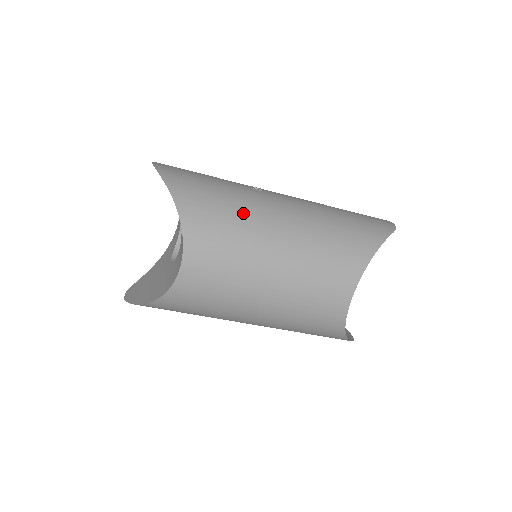
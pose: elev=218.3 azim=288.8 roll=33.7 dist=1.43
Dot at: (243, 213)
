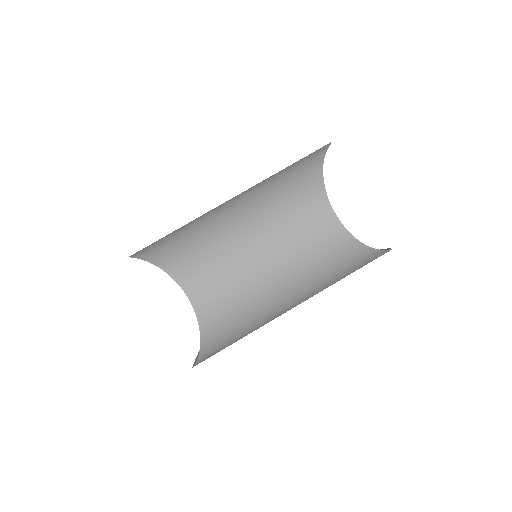
Dot at: (204, 230)
